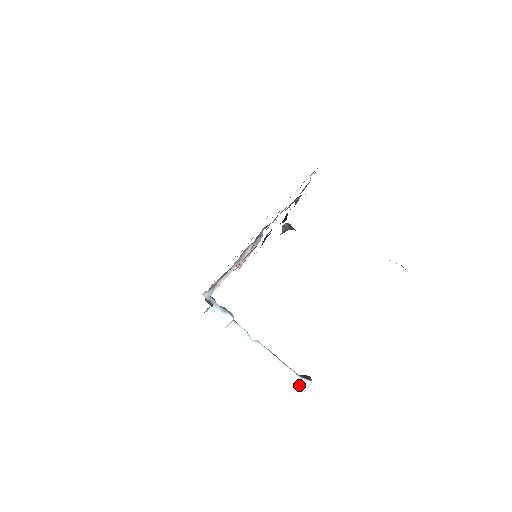
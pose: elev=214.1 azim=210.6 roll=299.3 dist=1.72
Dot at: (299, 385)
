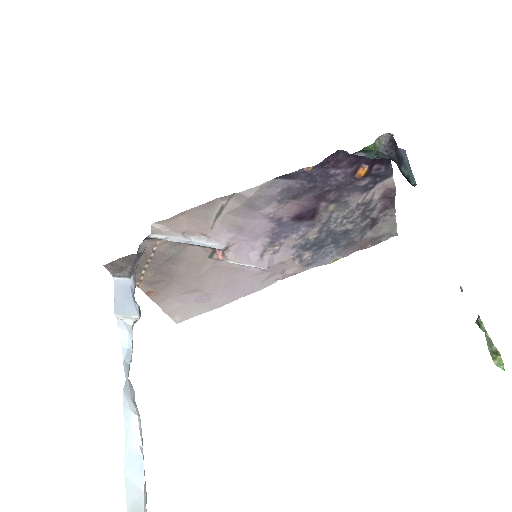
Dot at: out of frame
